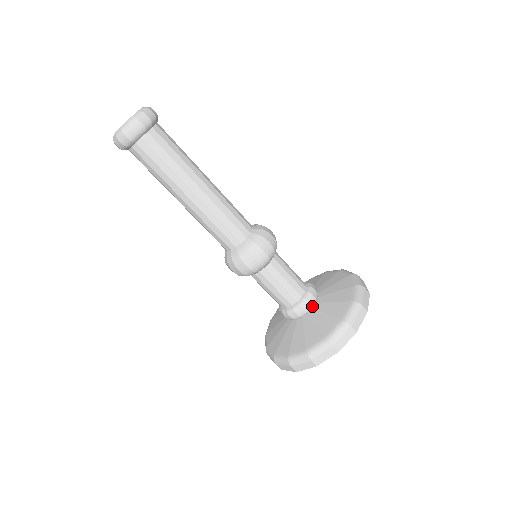
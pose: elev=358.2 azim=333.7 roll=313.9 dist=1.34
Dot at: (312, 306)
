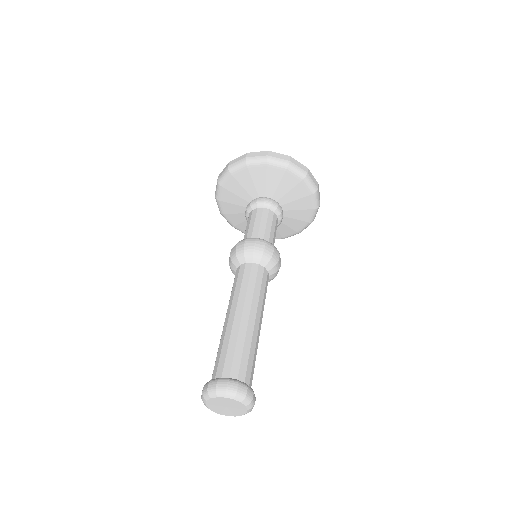
Dot at: occluded
